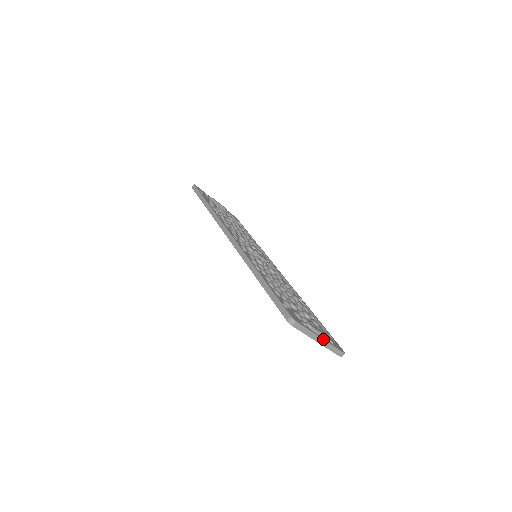
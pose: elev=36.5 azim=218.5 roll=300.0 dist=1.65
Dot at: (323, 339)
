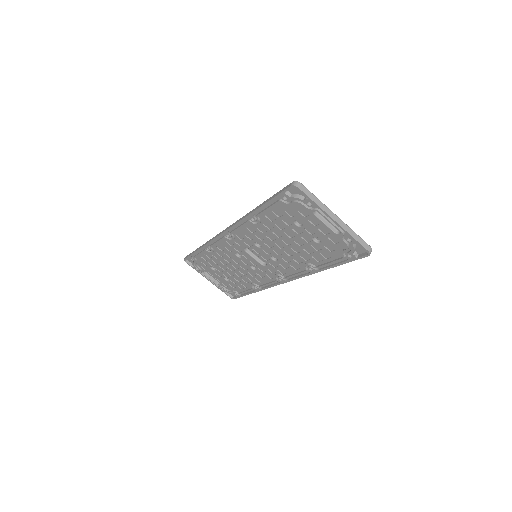
Dot at: (339, 218)
